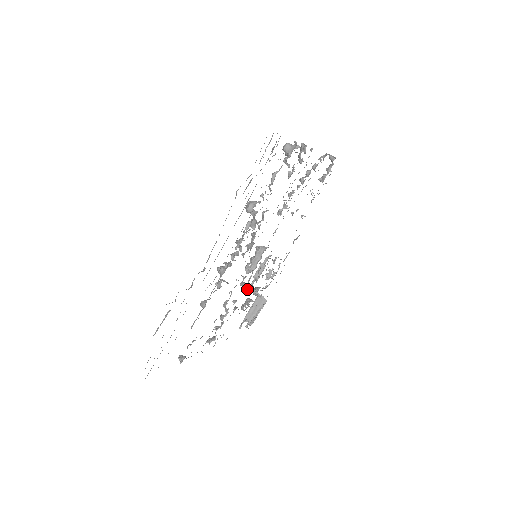
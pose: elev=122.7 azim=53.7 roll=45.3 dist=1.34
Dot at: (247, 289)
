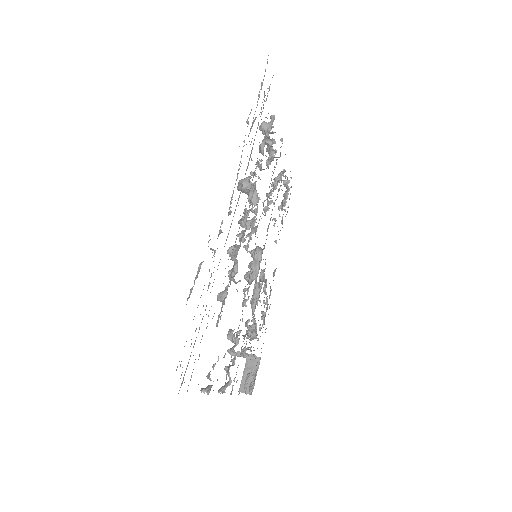
Dot at: (245, 324)
